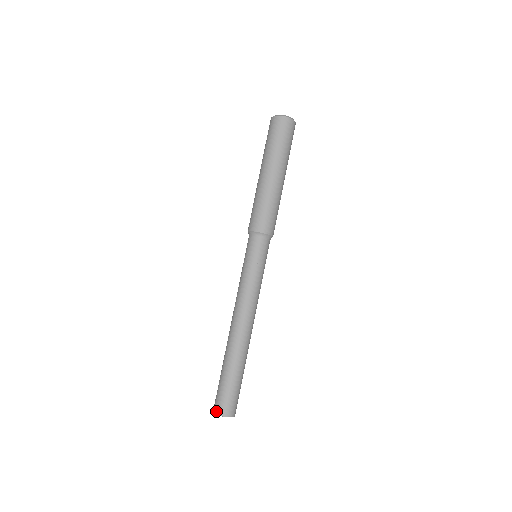
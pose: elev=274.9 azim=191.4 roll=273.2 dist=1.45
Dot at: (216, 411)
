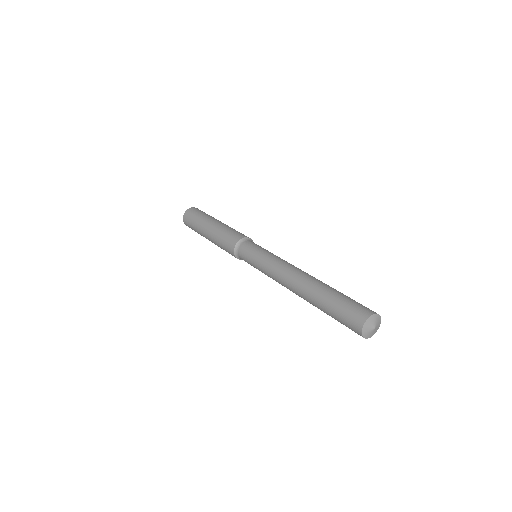
Dot at: (365, 316)
